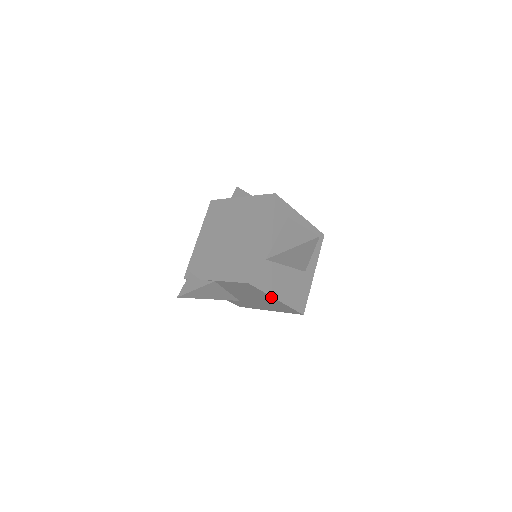
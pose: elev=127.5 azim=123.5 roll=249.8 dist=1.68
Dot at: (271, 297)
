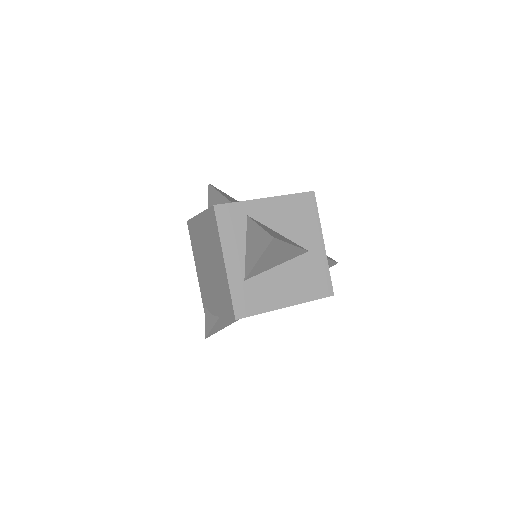
Dot at: (277, 309)
